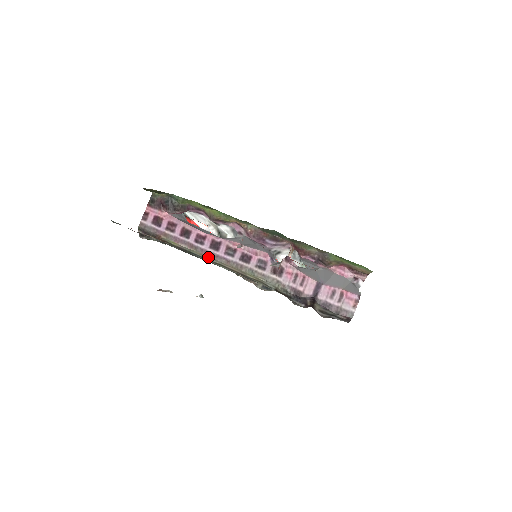
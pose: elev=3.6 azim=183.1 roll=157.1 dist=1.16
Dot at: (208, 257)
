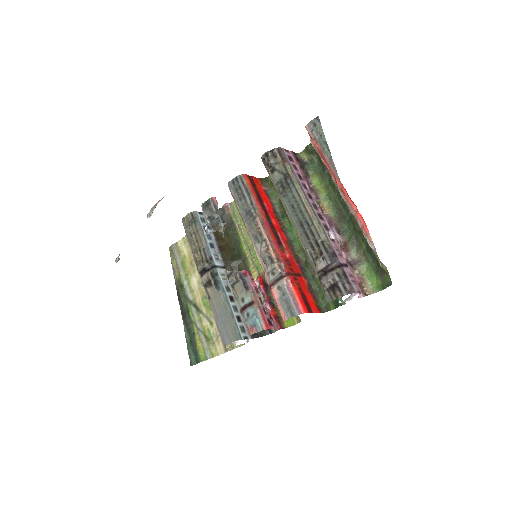
Dot at: (302, 194)
